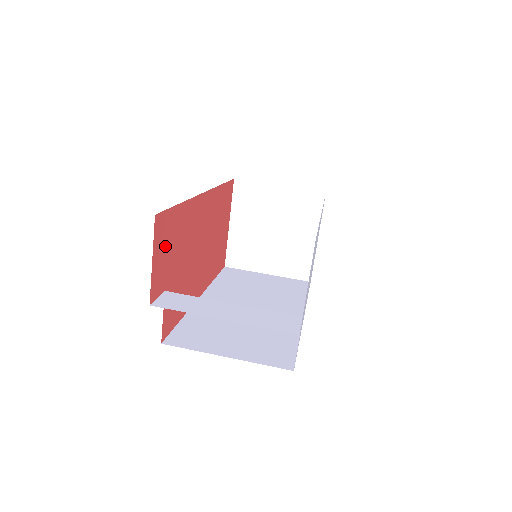
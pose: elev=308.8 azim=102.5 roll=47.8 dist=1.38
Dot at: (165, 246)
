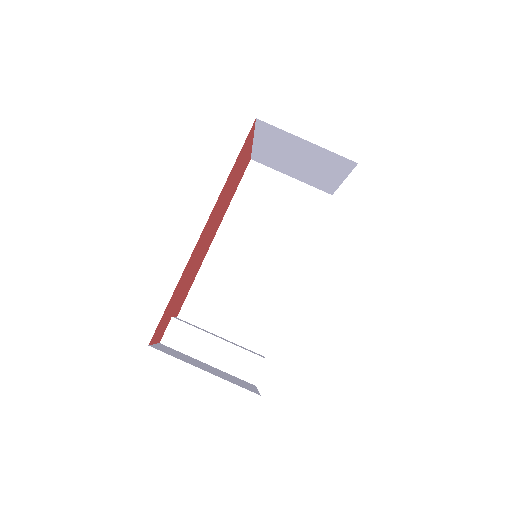
Dot at: (164, 321)
